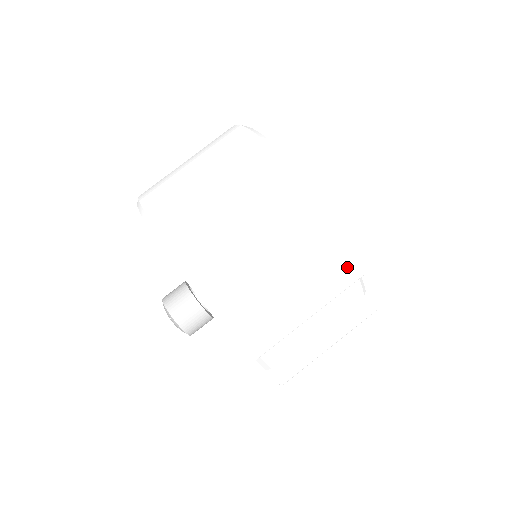
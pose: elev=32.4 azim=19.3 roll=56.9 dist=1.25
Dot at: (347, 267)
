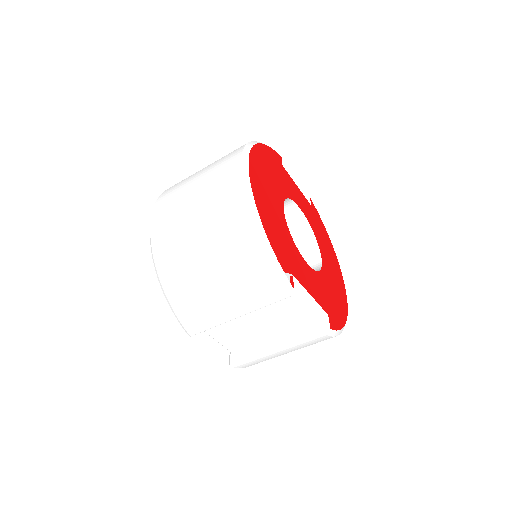
Dot at: (269, 286)
